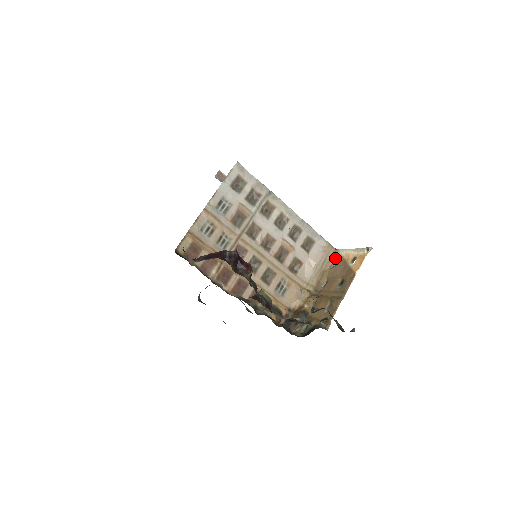
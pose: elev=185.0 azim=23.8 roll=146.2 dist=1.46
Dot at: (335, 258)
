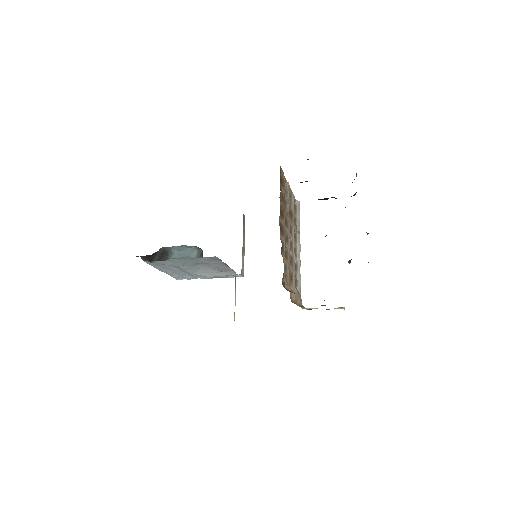
Dot at: (303, 308)
